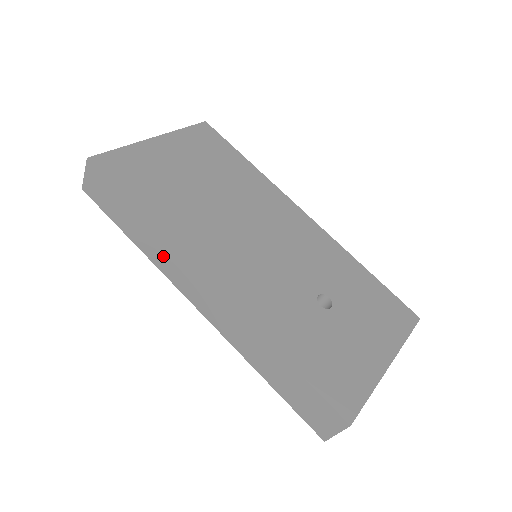
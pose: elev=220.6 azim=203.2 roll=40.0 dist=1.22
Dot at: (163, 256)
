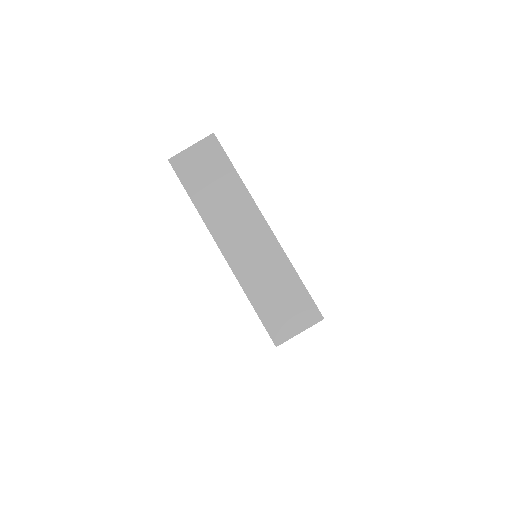
Dot at: occluded
